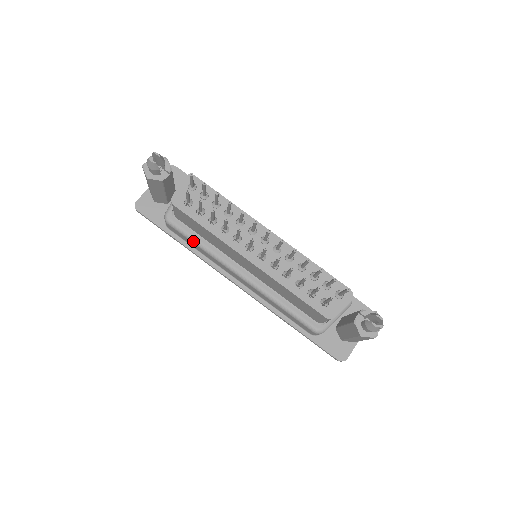
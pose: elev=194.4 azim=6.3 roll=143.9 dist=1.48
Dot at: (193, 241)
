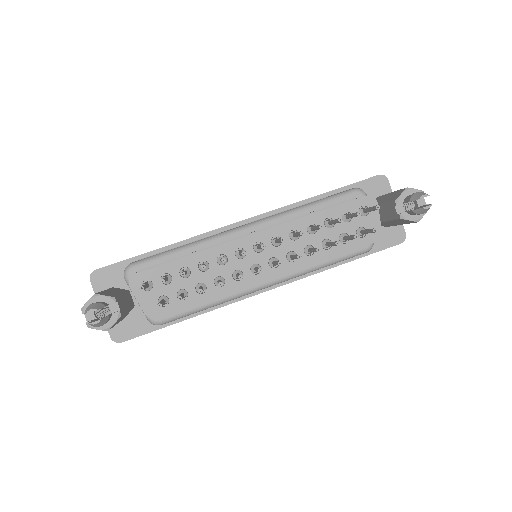
Dot at: (199, 311)
